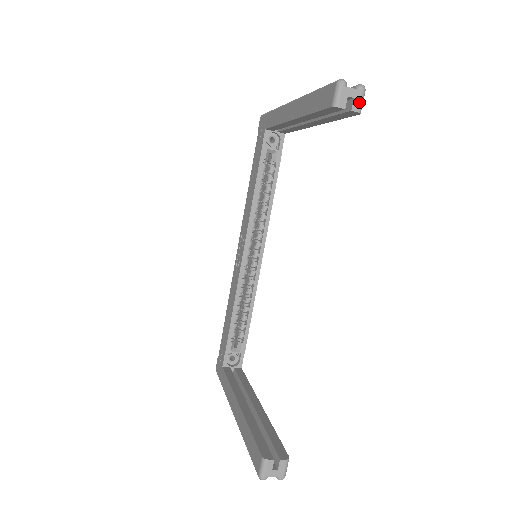
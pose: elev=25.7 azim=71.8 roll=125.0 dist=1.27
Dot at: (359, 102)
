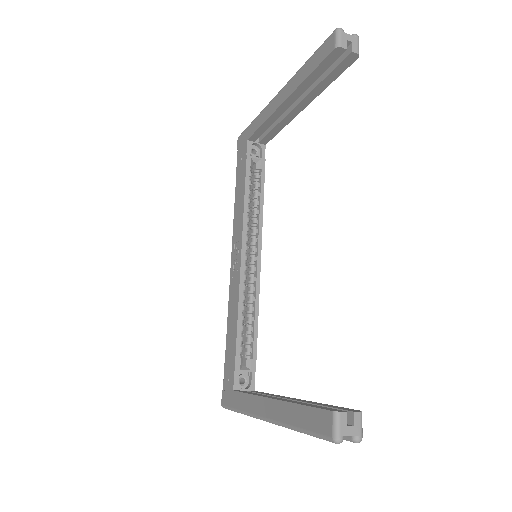
Dot at: (357, 46)
